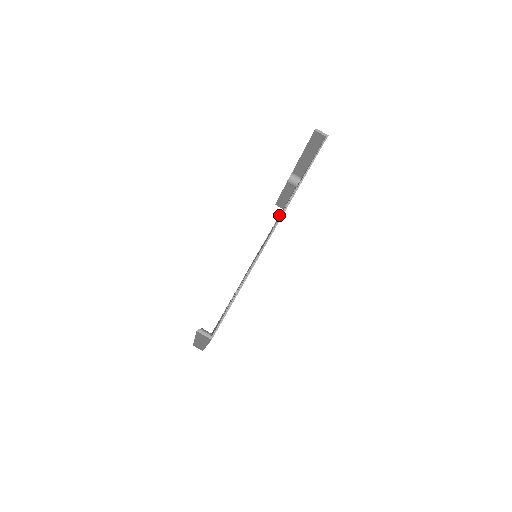
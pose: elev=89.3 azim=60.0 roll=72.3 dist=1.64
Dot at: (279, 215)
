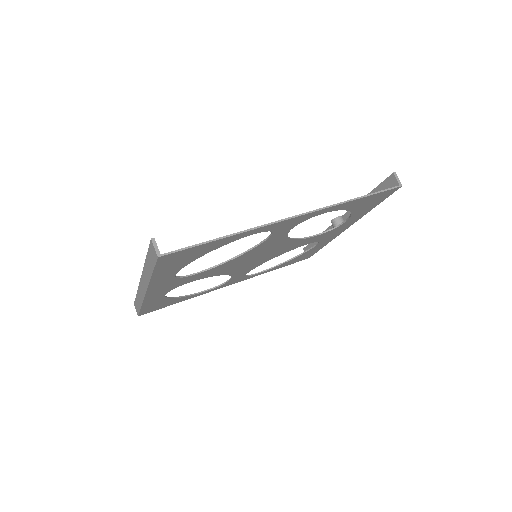
Dot at: occluded
